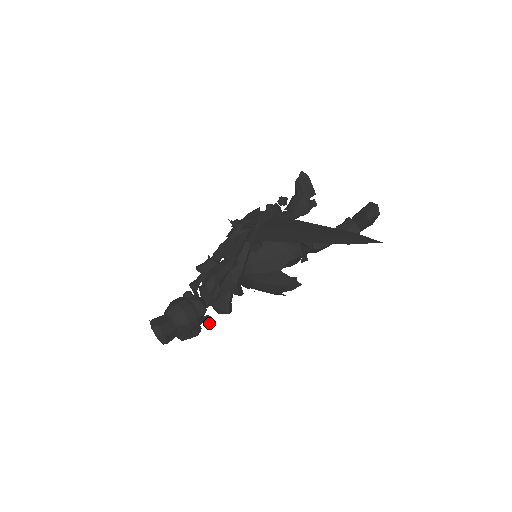
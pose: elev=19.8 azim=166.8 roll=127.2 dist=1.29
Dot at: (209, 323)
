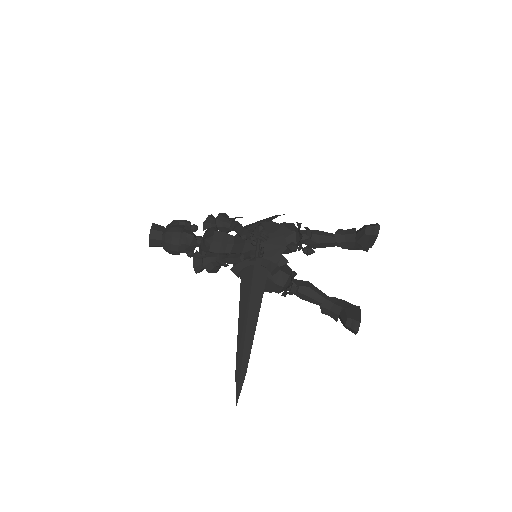
Dot at: (190, 257)
